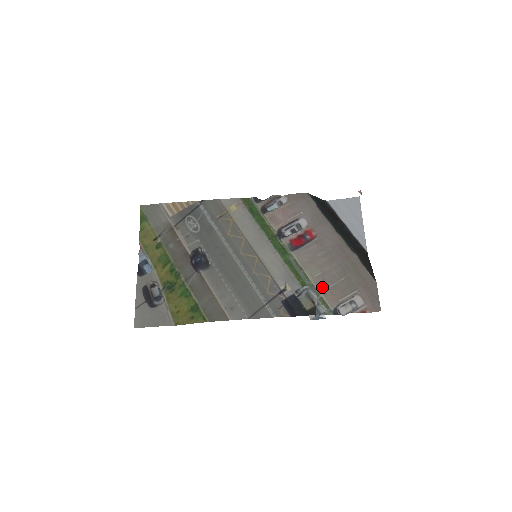
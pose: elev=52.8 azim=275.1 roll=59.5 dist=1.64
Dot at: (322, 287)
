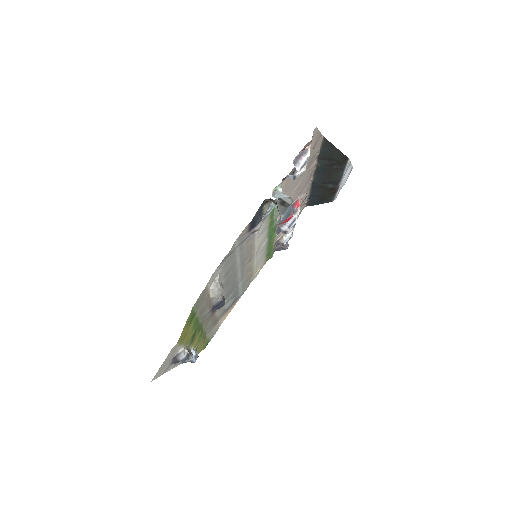
Dot at: (283, 192)
